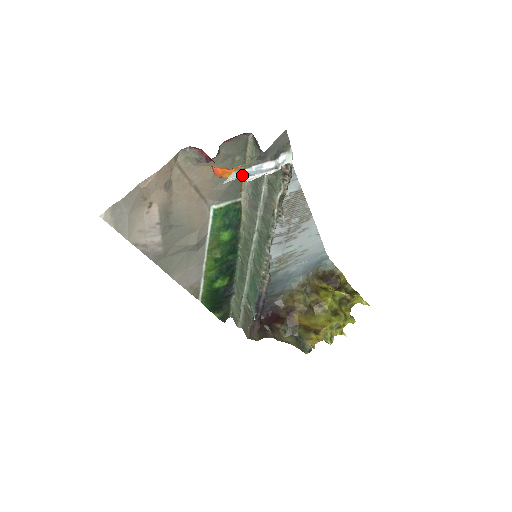
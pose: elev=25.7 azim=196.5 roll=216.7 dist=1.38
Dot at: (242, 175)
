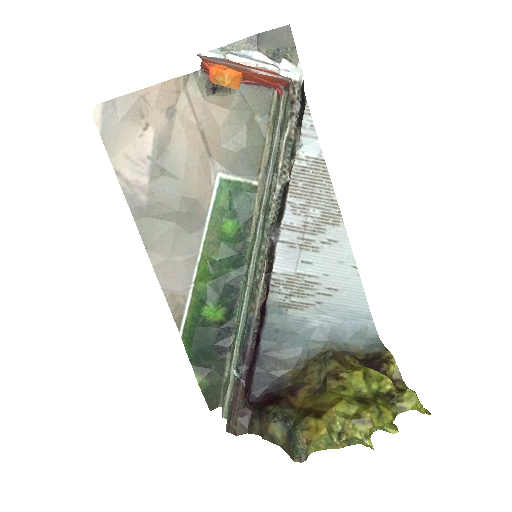
Dot at: (226, 53)
